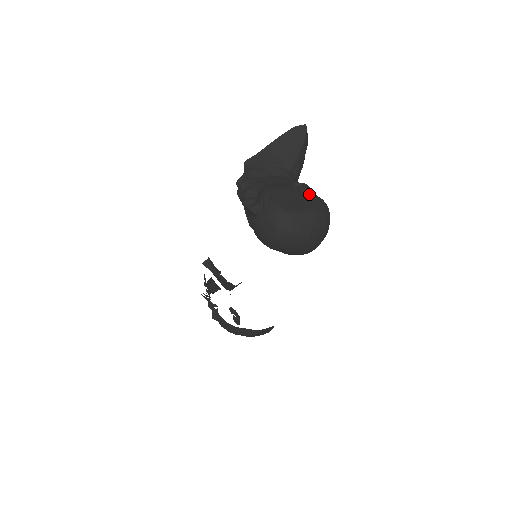
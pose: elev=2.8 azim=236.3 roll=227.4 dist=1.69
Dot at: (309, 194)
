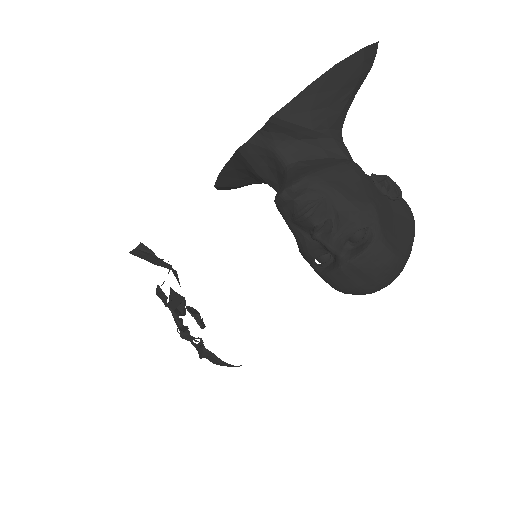
Dot at: (398, 199)
